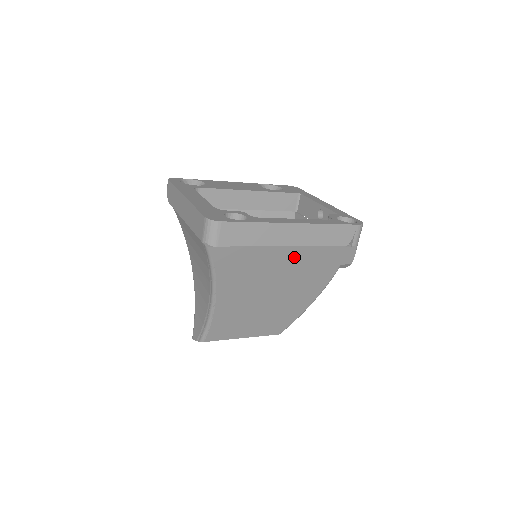
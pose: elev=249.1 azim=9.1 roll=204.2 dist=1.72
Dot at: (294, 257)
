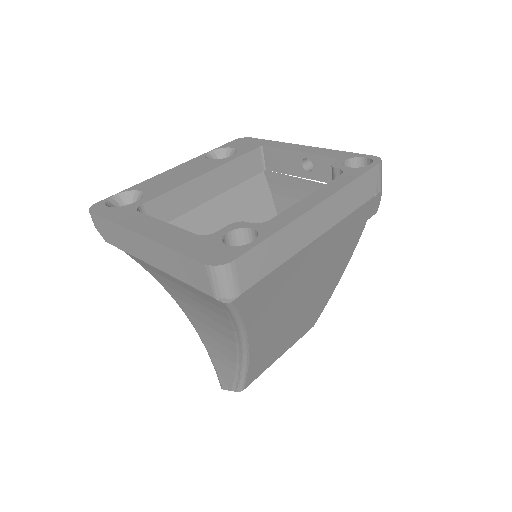
Dot at: (323, 245)
